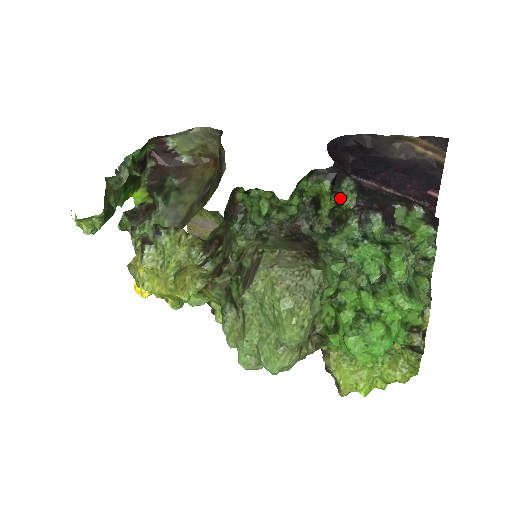
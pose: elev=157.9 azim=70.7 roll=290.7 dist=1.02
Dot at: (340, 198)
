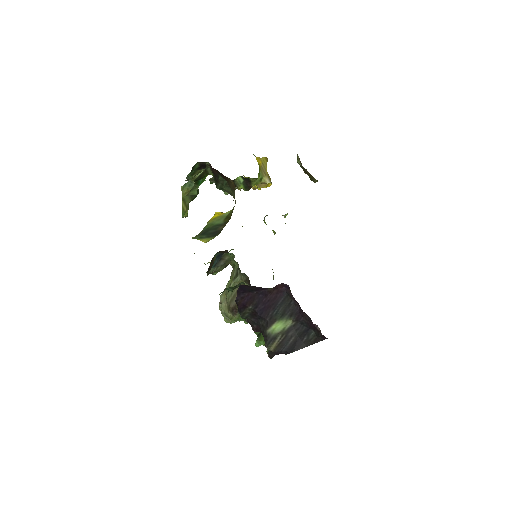
Dot at: occluded
